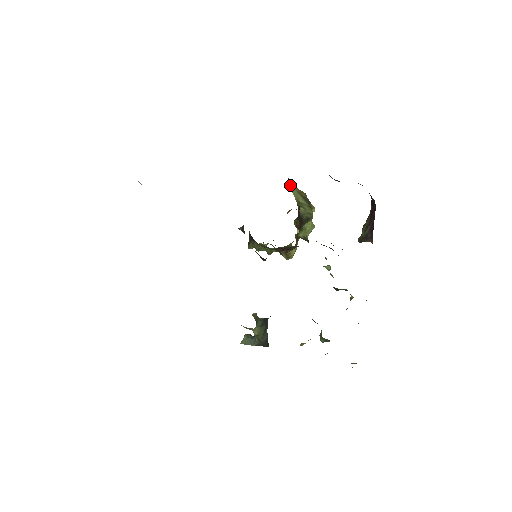
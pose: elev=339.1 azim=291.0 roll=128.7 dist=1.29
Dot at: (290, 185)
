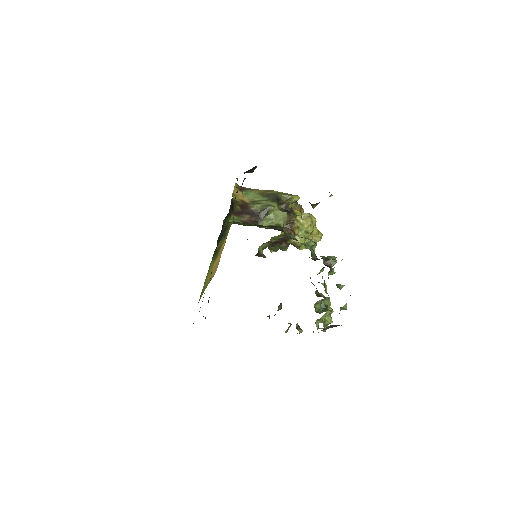
Dot at: (247, 192)
